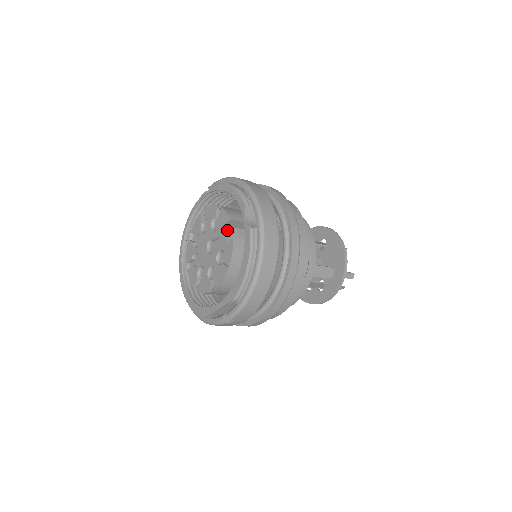
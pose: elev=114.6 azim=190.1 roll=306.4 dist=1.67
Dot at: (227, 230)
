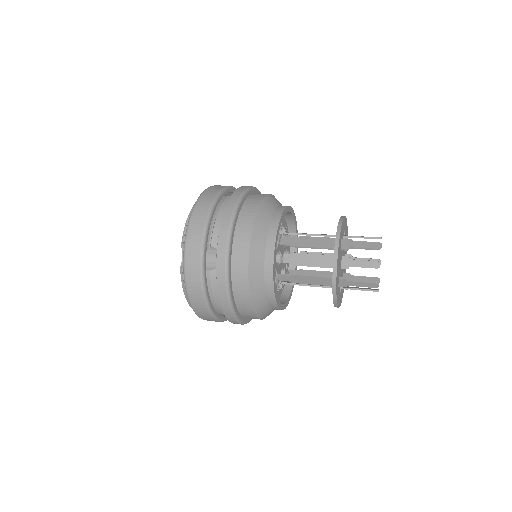
Dot at: occluded
